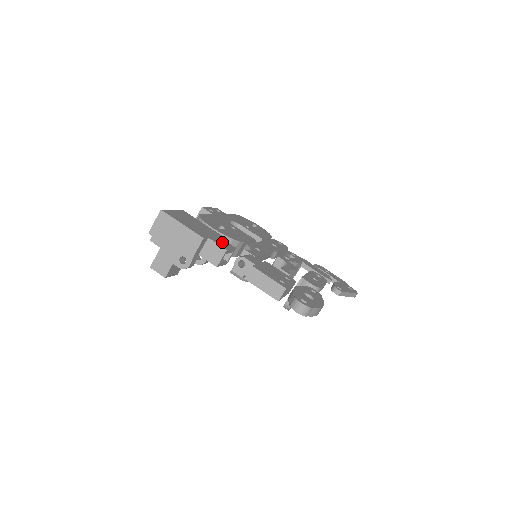
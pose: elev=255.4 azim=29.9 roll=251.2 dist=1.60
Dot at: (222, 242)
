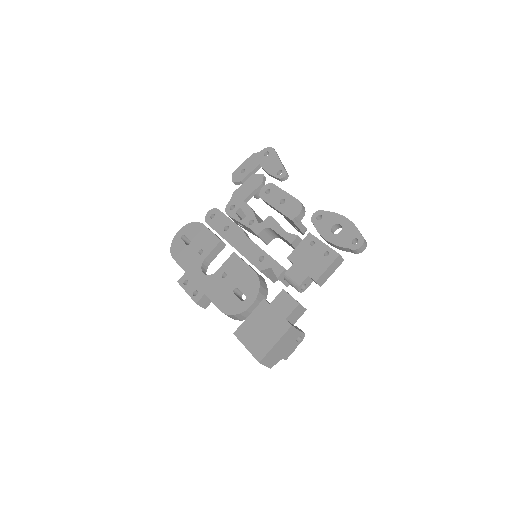
Dot at: (283, 304)
